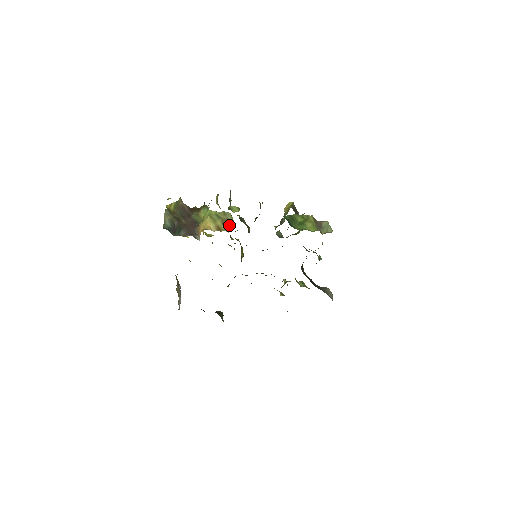
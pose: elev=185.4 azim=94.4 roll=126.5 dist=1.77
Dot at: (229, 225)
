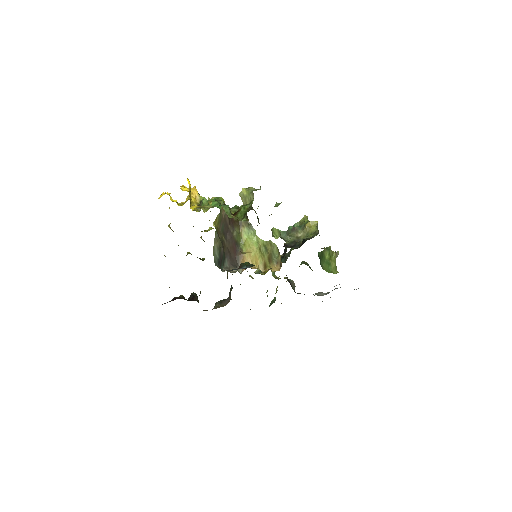
Dot at: (273, 260)
